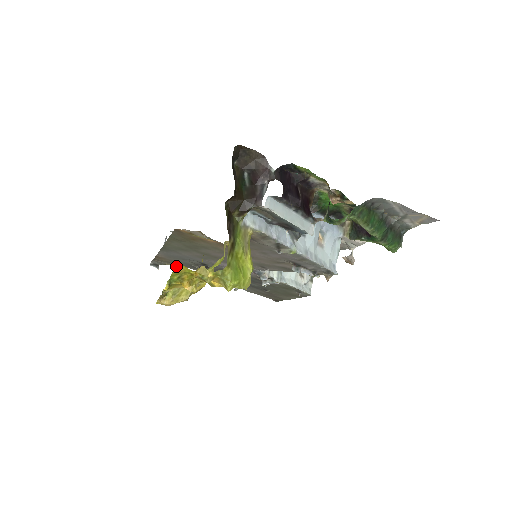
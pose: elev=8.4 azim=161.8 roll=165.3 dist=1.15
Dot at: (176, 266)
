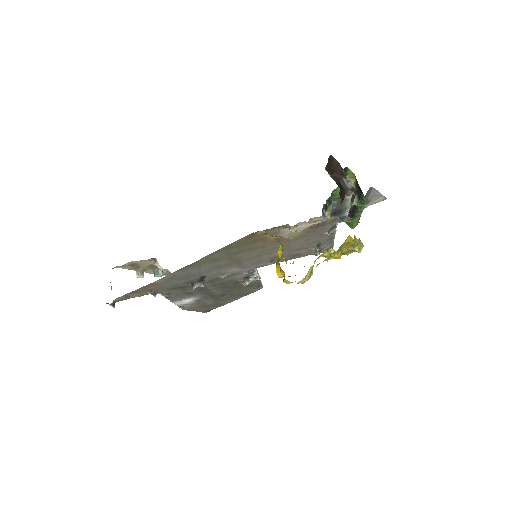
Dot at: (347, 238)
